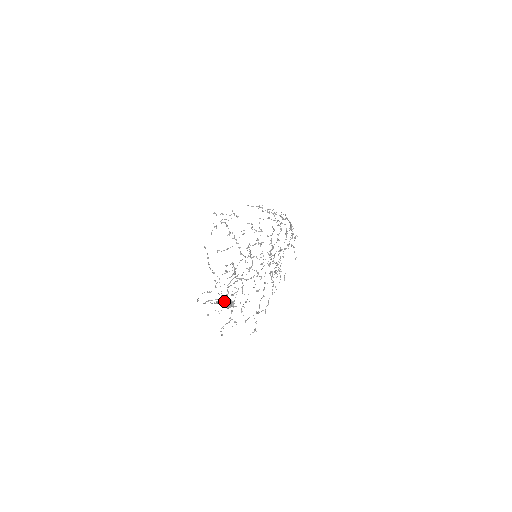
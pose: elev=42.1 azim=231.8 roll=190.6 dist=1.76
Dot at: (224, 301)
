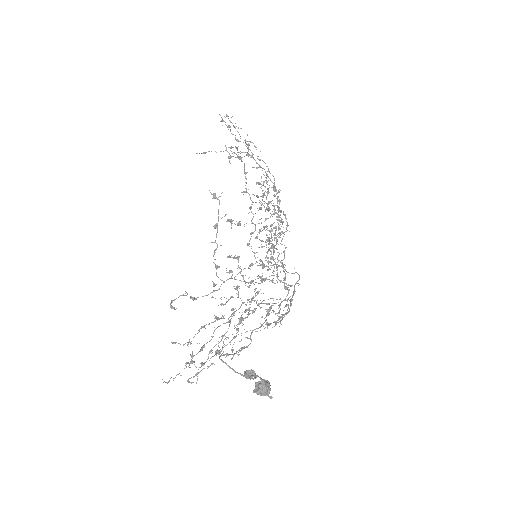
Dot at: (265, 384)
